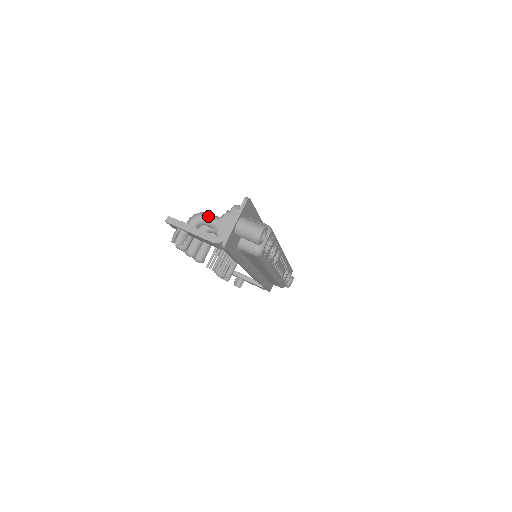
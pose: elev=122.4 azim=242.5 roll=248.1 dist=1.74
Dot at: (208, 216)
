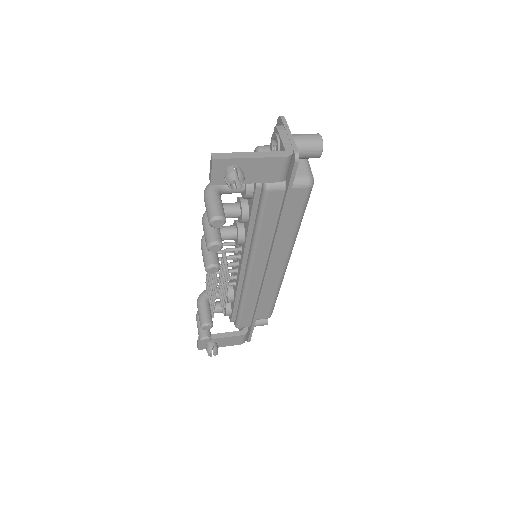
Dot at: occluded
